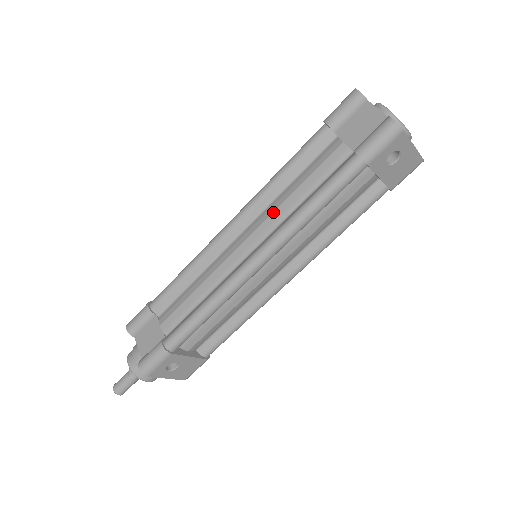
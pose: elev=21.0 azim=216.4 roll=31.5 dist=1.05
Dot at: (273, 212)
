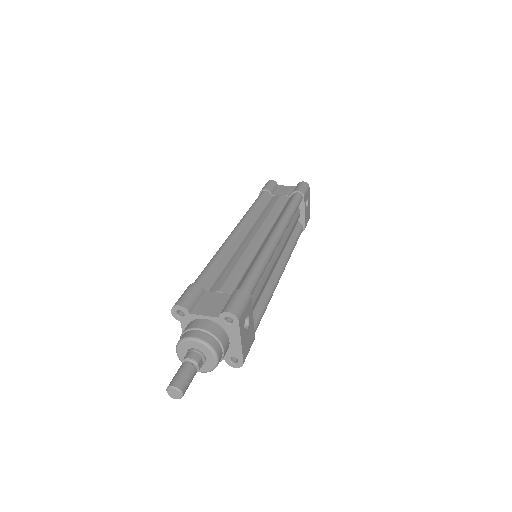
Dot at: (265, 219)
